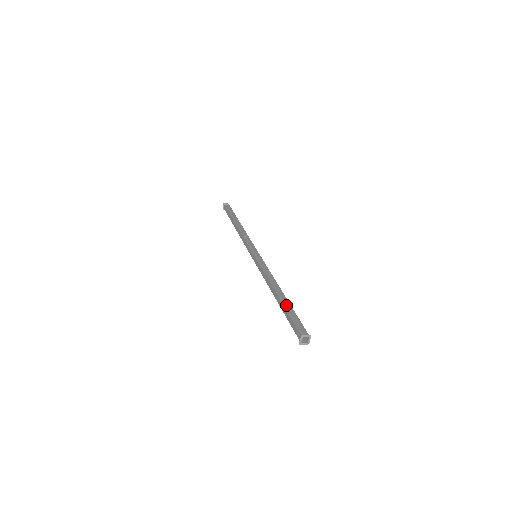
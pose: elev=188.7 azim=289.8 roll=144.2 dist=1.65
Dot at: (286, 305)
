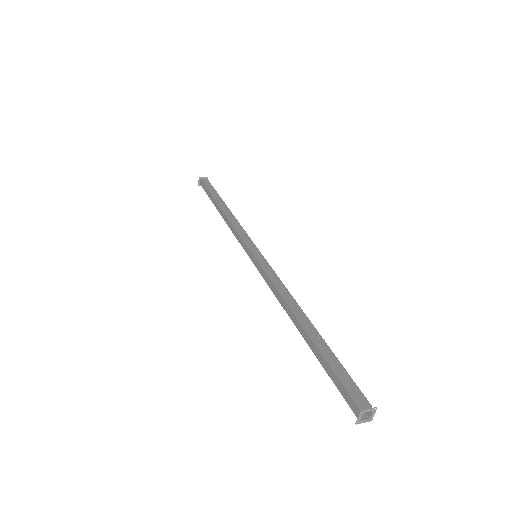
Dot at: (320, 345)
